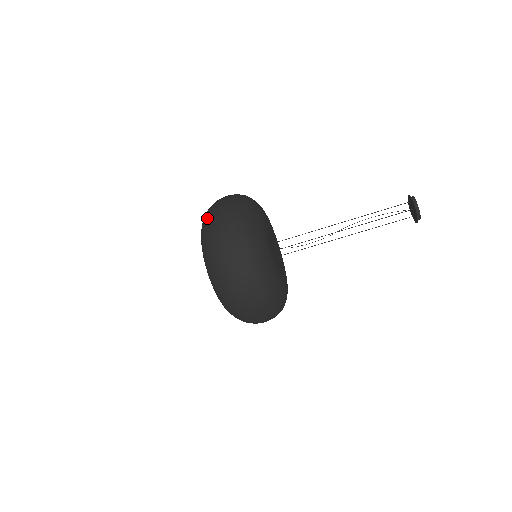
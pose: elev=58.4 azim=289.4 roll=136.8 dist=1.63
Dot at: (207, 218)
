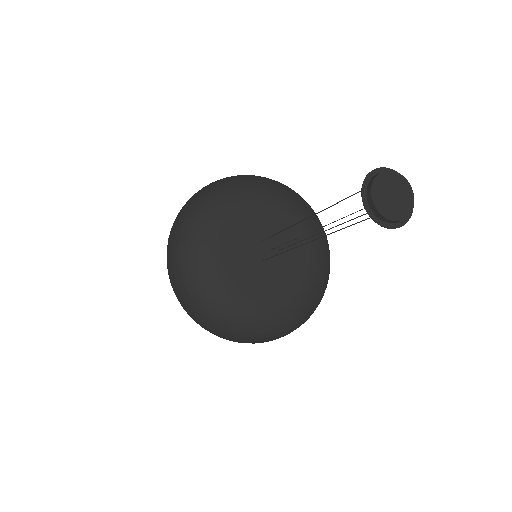
Dot at: occluded
